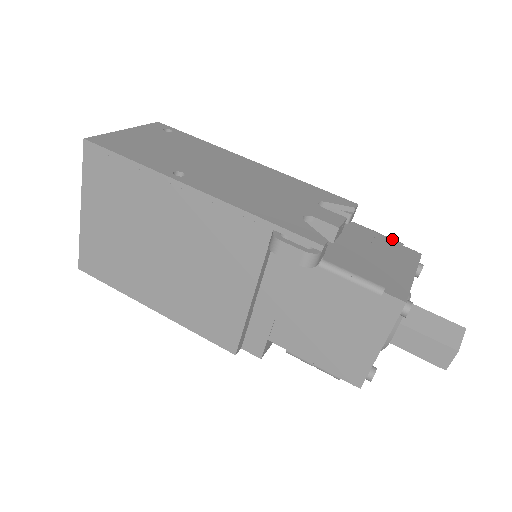
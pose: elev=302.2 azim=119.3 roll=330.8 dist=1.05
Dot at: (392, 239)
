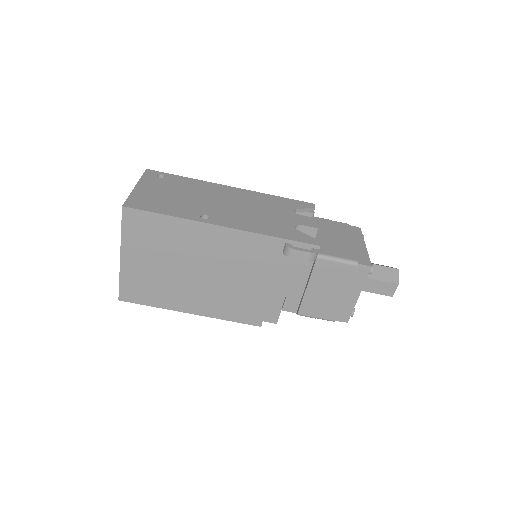
Dot at: (341, 223)
